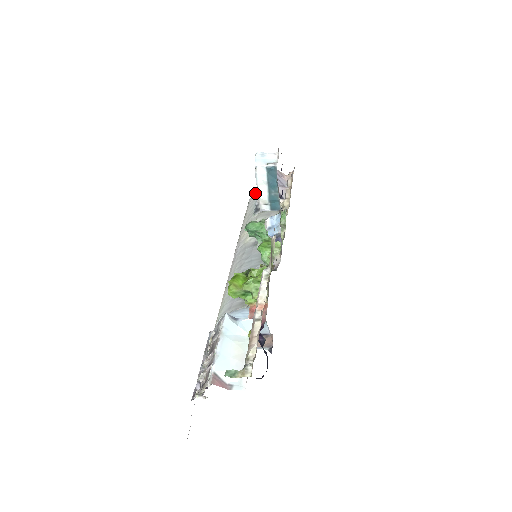
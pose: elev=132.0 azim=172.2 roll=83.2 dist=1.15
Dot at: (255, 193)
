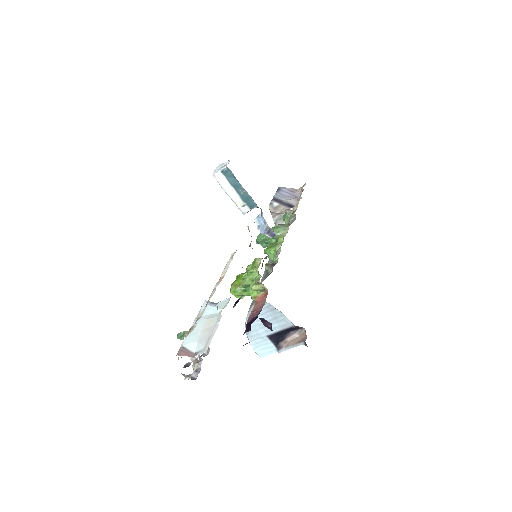
Dot at: occluded
